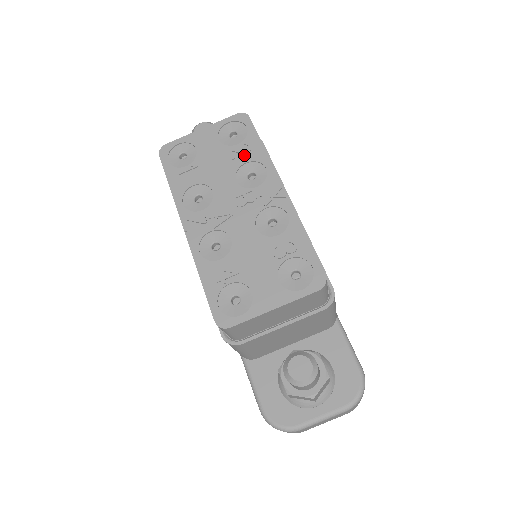
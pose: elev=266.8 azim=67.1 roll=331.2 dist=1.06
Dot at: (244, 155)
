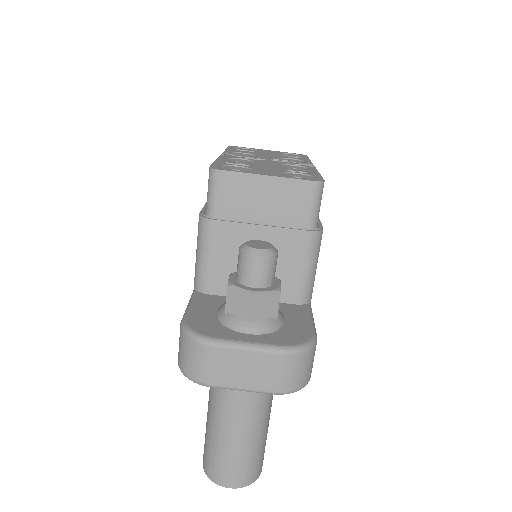
Dot at: (292, 157)
